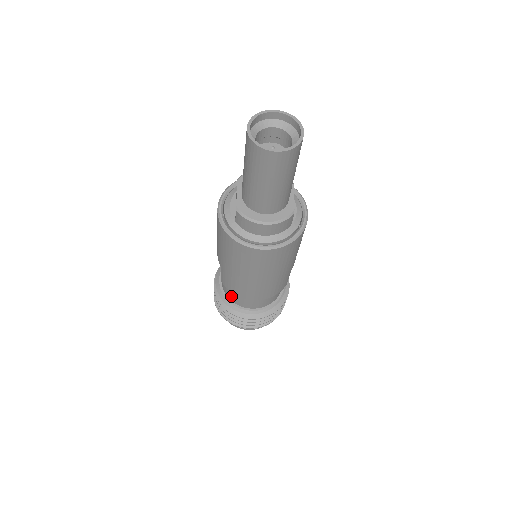
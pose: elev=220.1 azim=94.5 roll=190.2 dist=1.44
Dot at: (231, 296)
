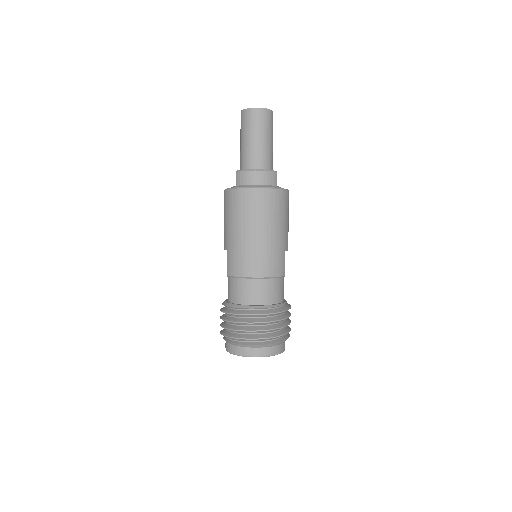
Dot at: (236, 294)
